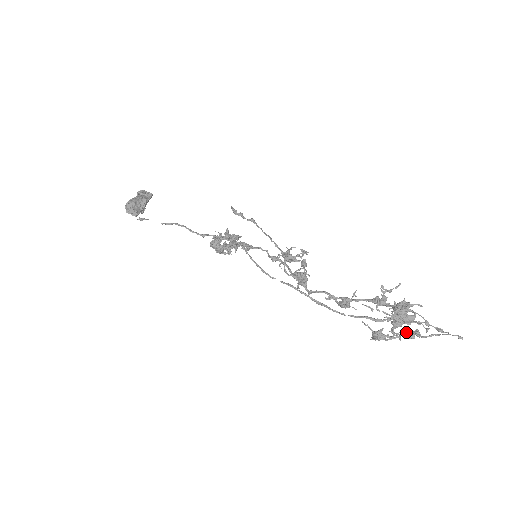
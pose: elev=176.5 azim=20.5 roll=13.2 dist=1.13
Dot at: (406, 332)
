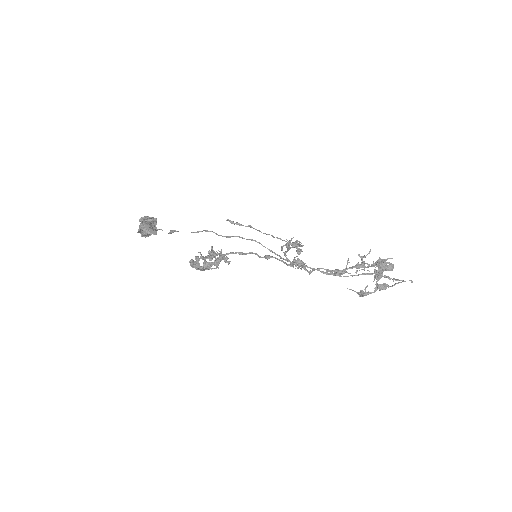
Dot at: (380, 285)
